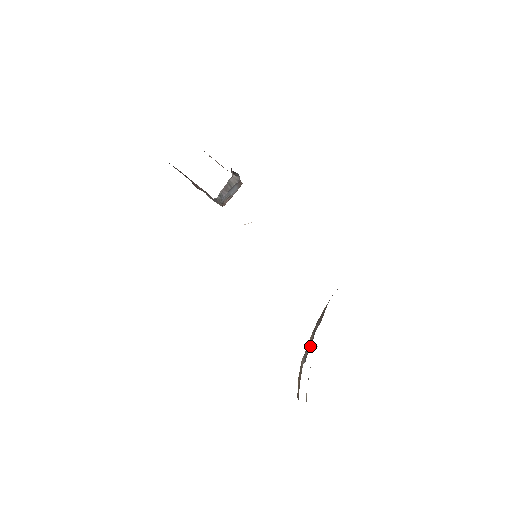
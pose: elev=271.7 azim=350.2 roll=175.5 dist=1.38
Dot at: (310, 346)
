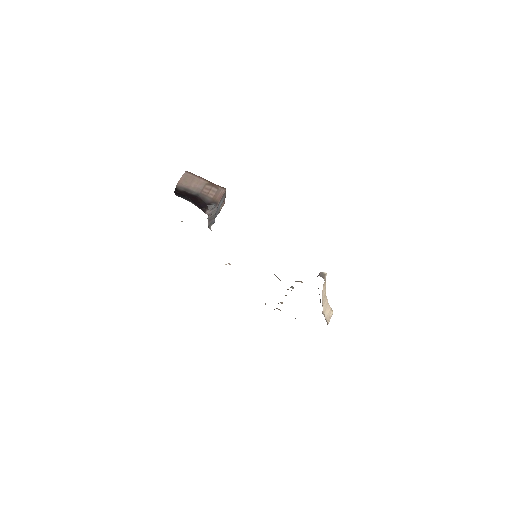
Dot at: occluded
